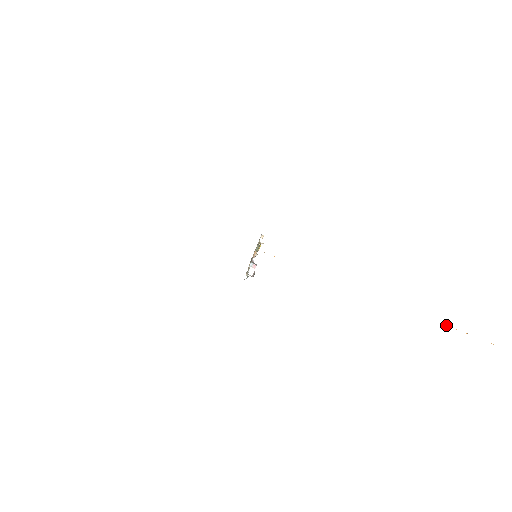
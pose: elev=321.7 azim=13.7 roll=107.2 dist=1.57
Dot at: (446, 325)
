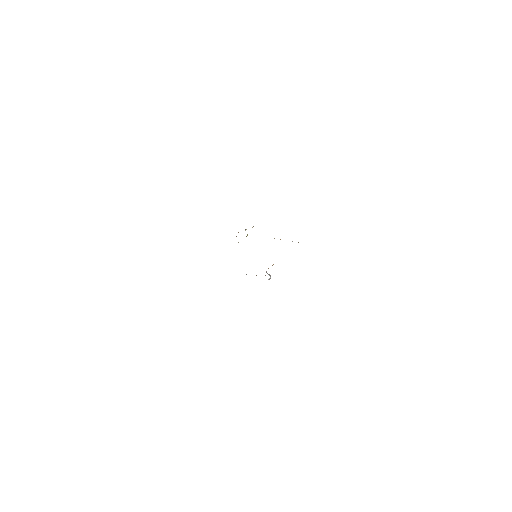
Dot at: occluded
